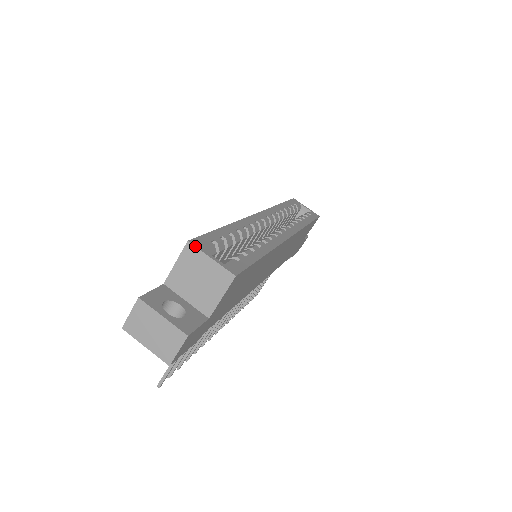
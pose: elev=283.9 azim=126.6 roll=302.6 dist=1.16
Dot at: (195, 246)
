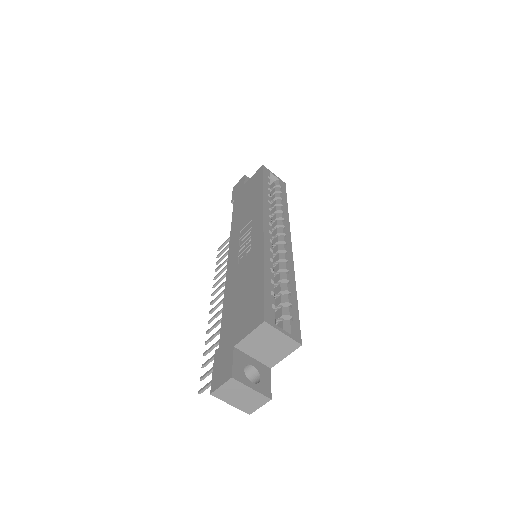
Dot at: (271, 325)
